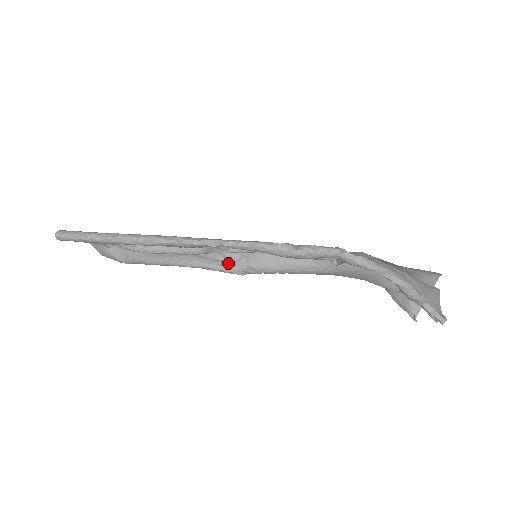
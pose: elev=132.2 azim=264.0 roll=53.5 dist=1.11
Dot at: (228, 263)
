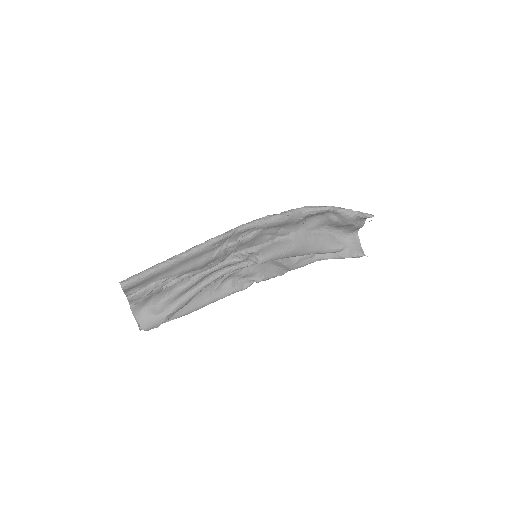
Dot at: (243, 260)
